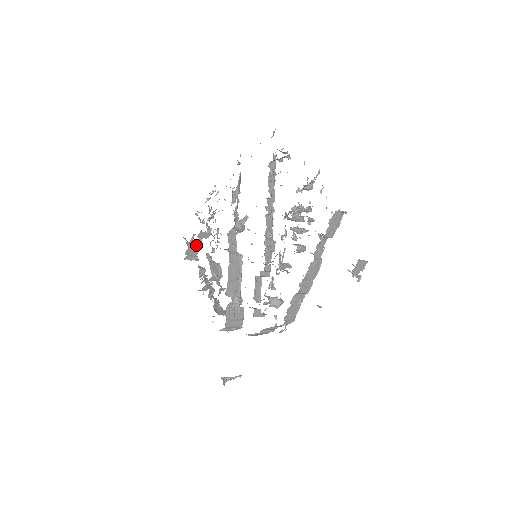
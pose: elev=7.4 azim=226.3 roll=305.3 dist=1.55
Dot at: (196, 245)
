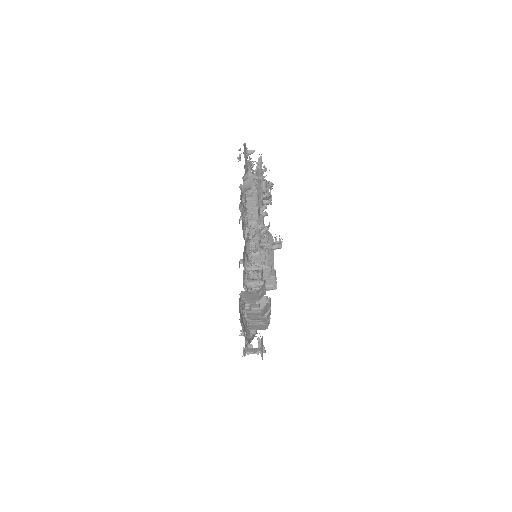
Dot at: occluded
